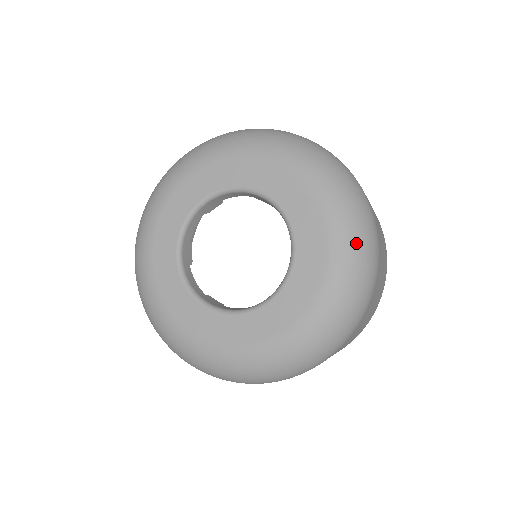
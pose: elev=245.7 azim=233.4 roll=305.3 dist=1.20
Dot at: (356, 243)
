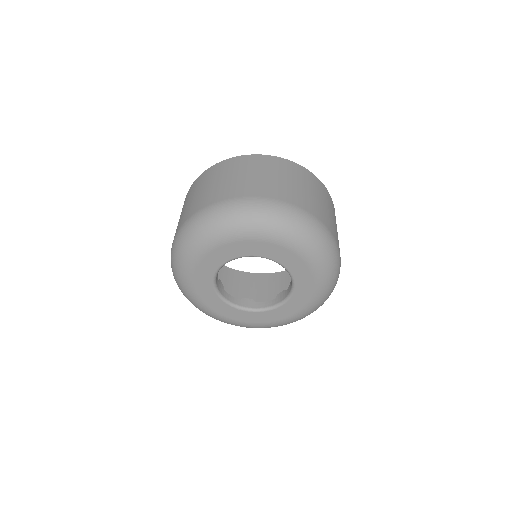
Dot at: occluded
